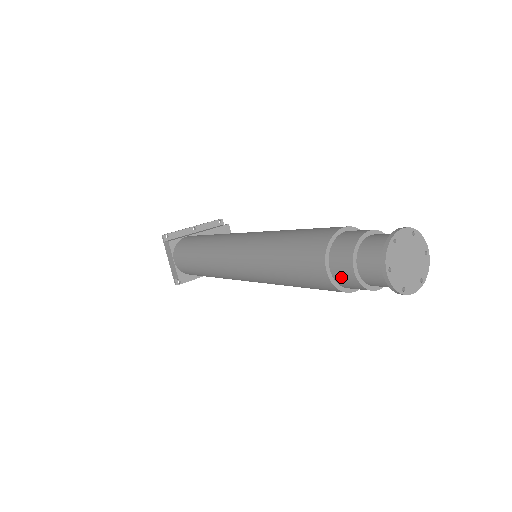
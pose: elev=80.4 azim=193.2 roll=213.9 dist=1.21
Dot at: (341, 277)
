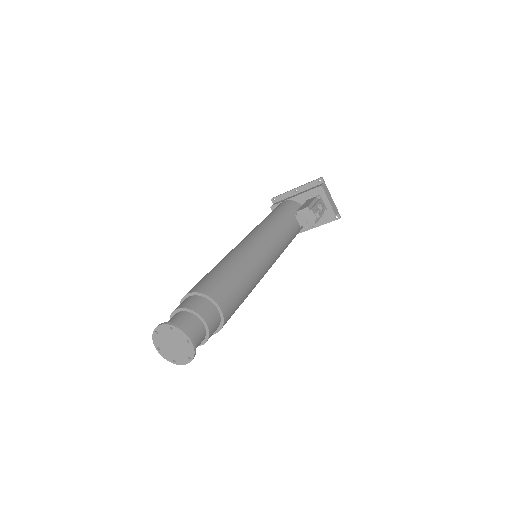
Dot at: occluded
